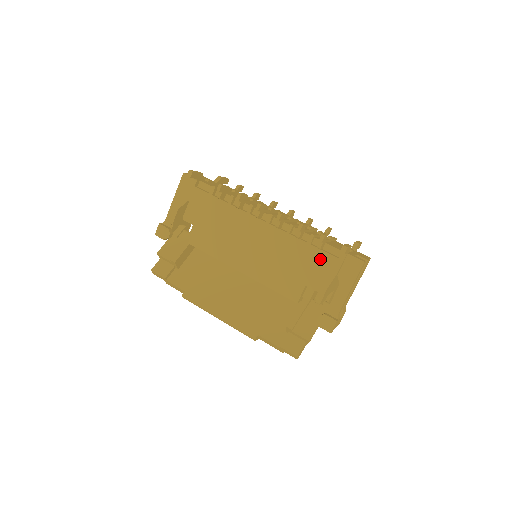
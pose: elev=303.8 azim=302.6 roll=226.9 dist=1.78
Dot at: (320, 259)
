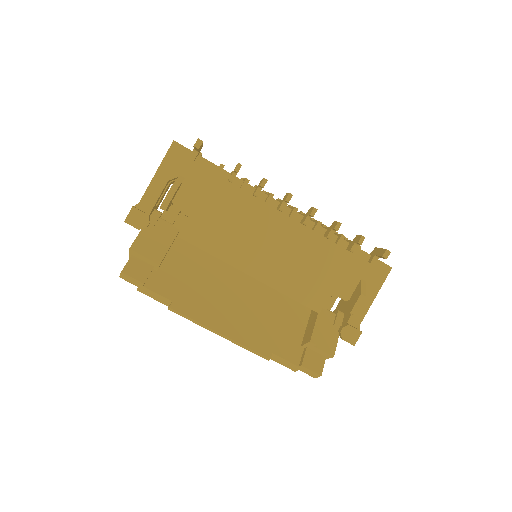
Dot at: (350, 263)
